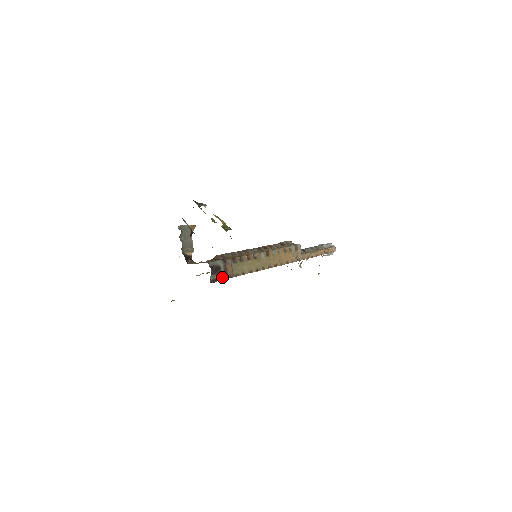
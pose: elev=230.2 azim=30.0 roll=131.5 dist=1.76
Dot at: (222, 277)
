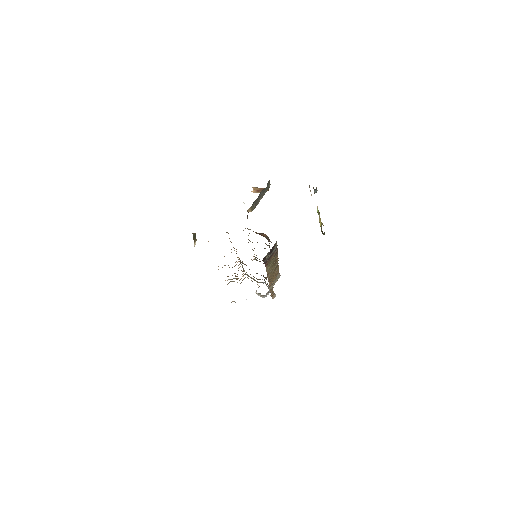
Dot at: (266, 260)
